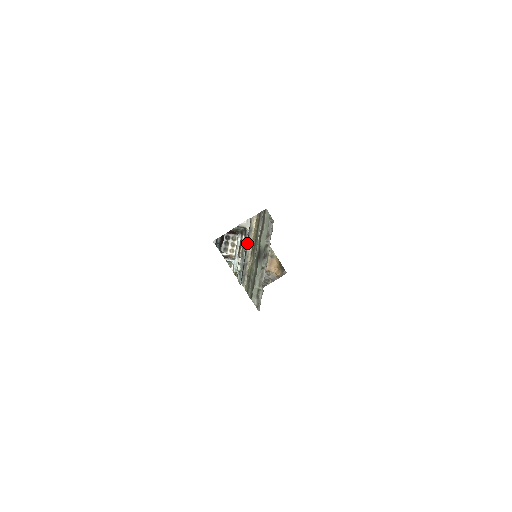
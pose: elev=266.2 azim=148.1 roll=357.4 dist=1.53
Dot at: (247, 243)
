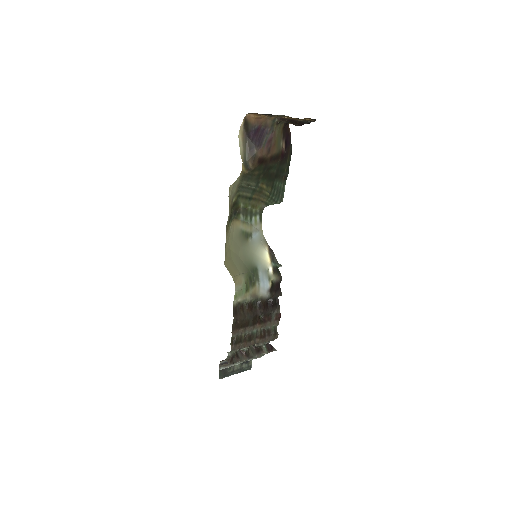
Dot at: occluded
